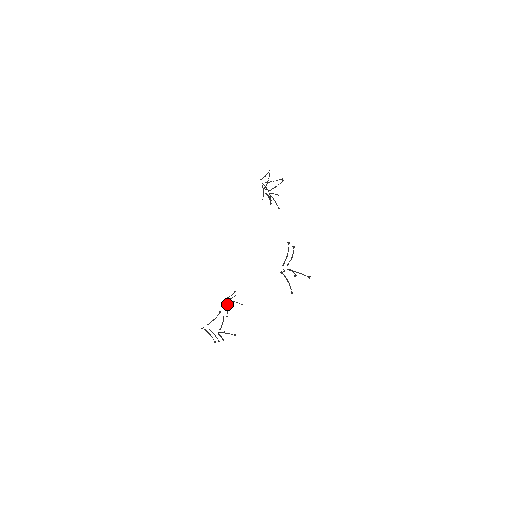
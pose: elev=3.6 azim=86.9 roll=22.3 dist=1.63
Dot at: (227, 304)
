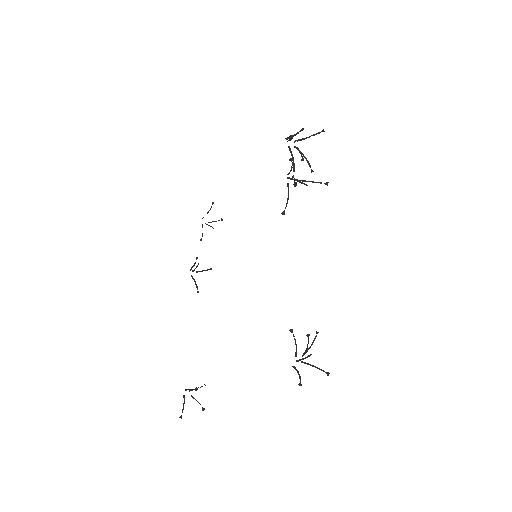
Dot at: (202, 227)
